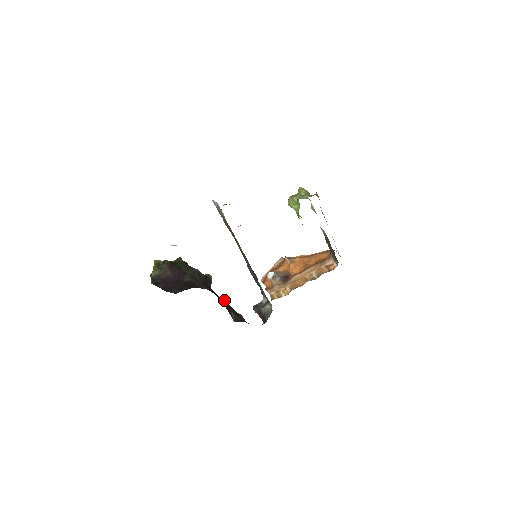
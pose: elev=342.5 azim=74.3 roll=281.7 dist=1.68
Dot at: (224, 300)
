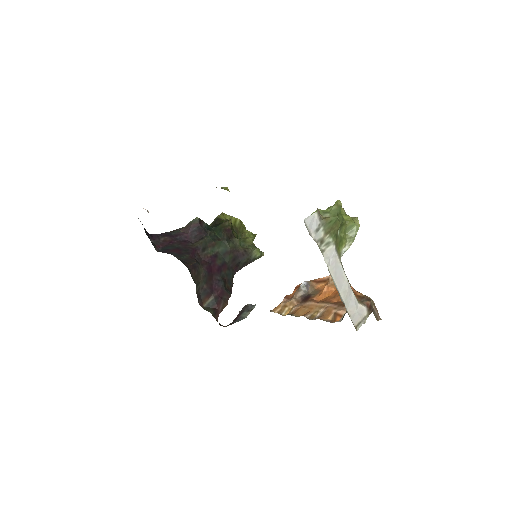
Dot at: (221, 281)
